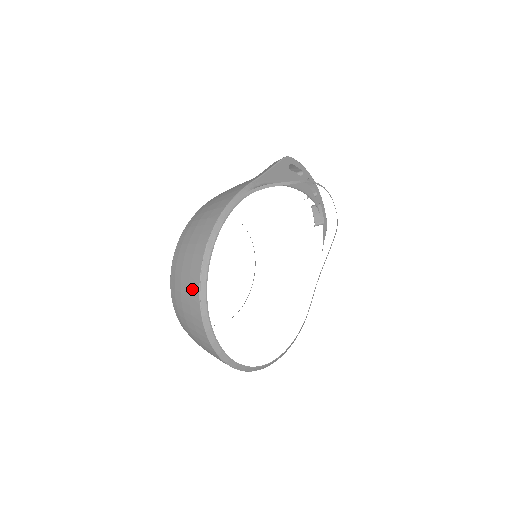
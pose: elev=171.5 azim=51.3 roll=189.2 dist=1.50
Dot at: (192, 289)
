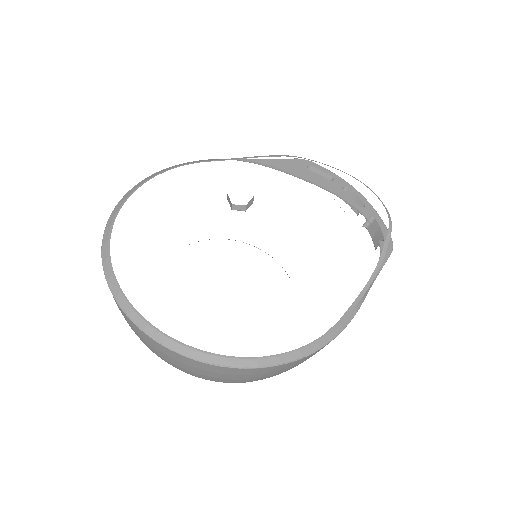
Dot at: occluded
